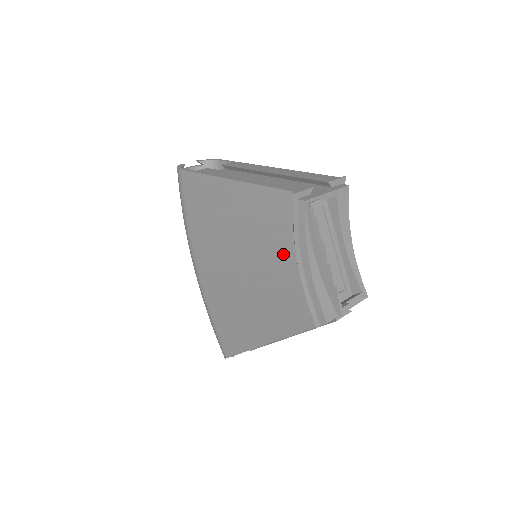
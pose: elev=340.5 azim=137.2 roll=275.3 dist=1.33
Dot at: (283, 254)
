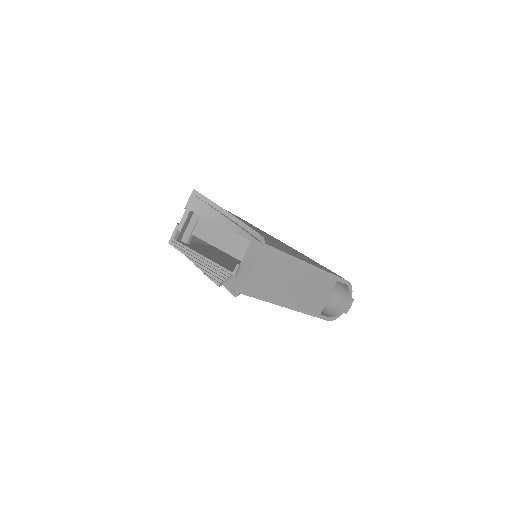
Dot at: occluded
